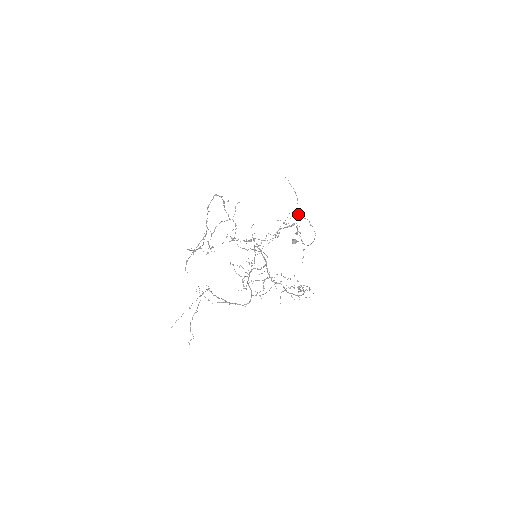
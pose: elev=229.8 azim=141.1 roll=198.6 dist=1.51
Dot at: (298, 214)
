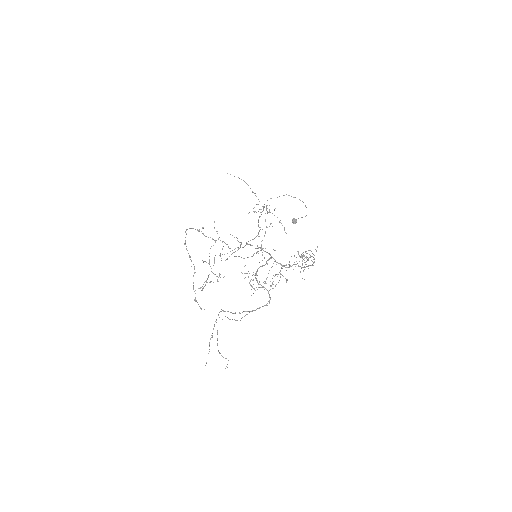
Dot at: occluded
